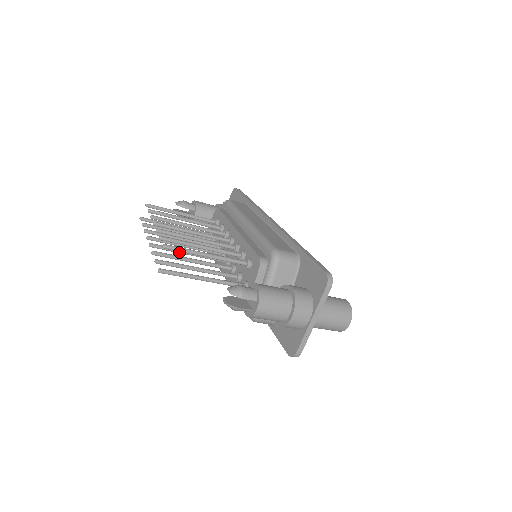
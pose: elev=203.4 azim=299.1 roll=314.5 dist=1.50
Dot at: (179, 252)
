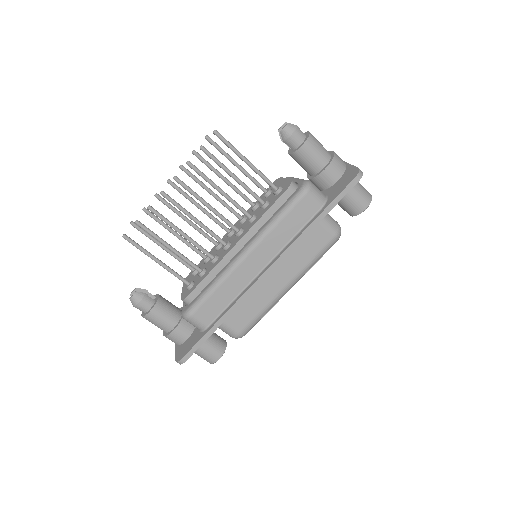
Dot at: (200, 197)
